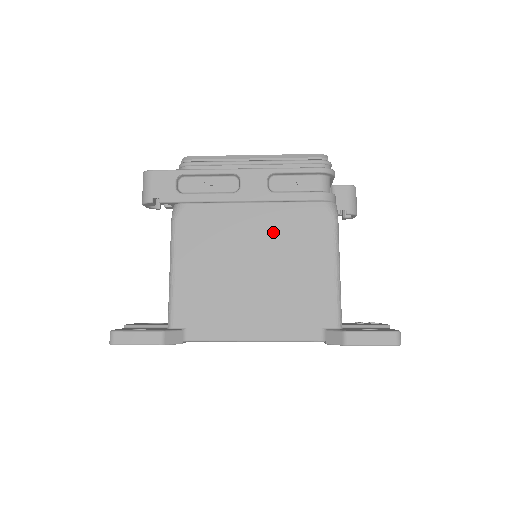
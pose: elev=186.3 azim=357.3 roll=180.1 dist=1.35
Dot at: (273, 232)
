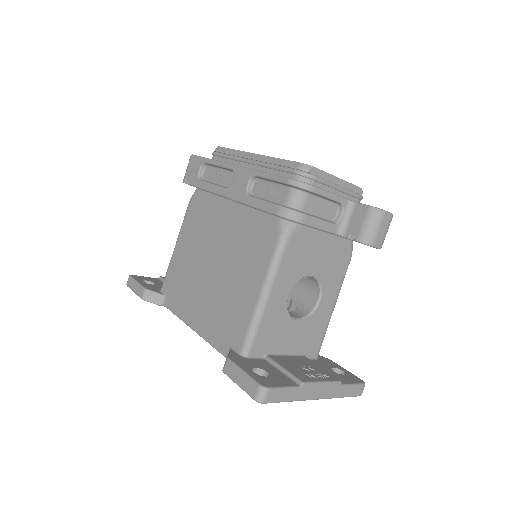
Dot at: (235, 236)
